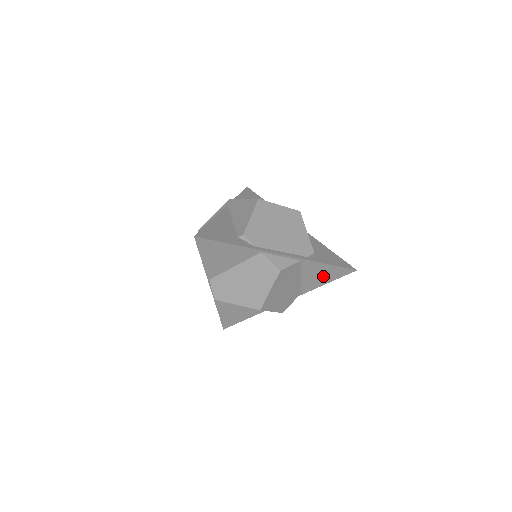
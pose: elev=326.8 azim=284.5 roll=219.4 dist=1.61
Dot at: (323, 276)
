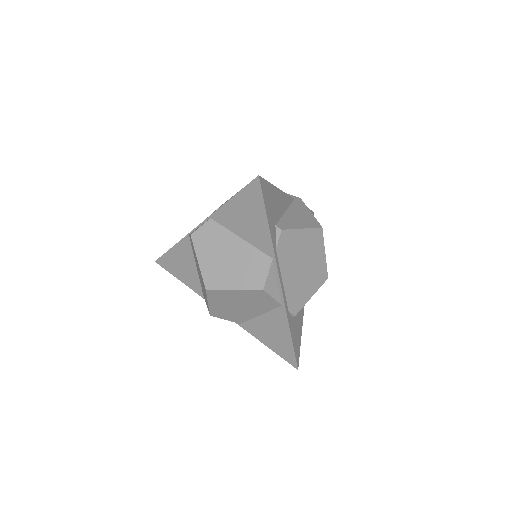
Dot at: (274, 338)
